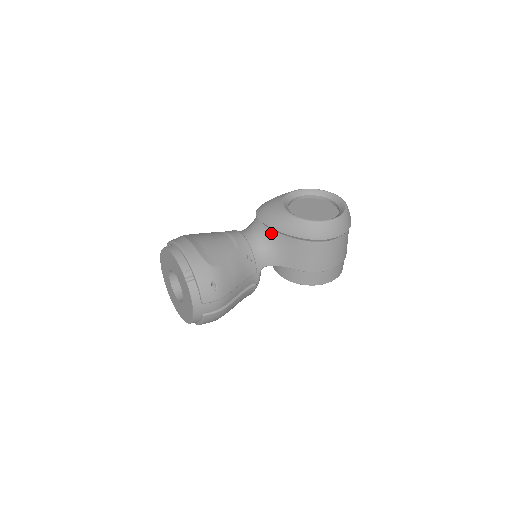
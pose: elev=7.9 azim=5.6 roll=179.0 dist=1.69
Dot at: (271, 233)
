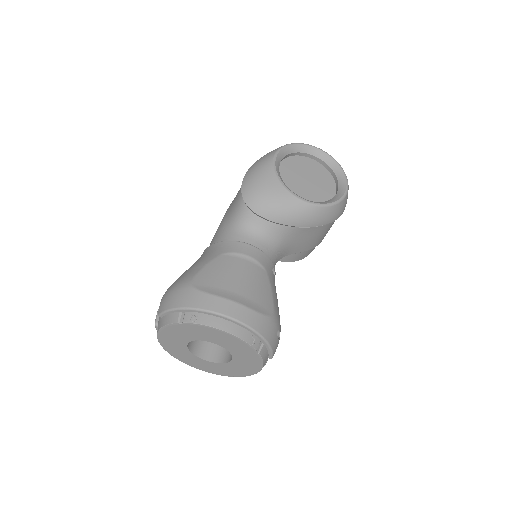
Dot at: (283, 229)
